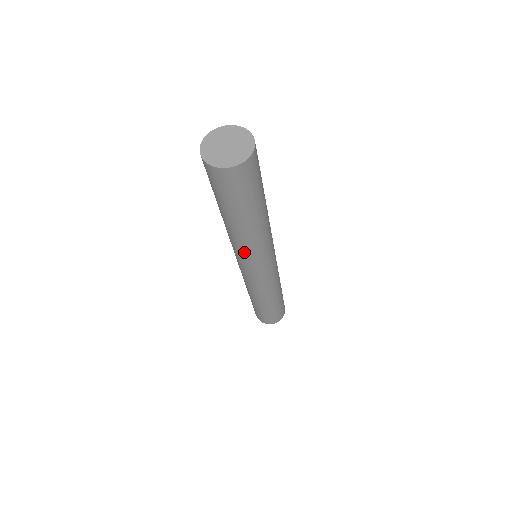
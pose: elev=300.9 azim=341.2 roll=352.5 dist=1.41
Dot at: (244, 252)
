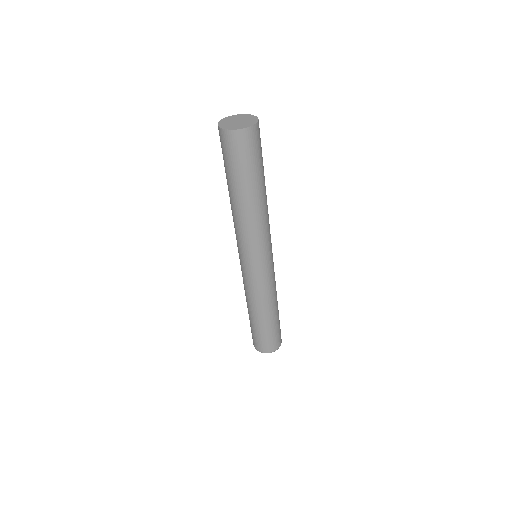
Dot at: (257, 235)
